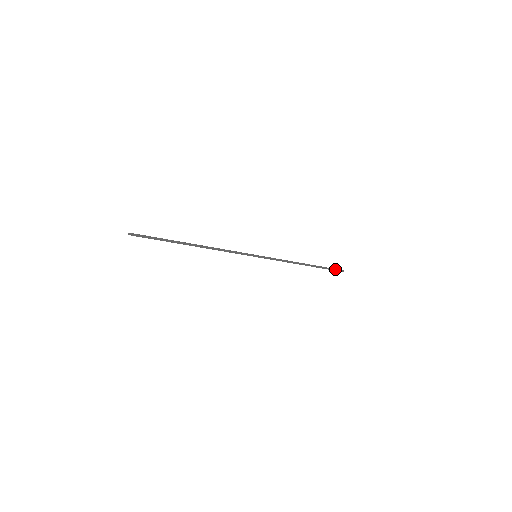
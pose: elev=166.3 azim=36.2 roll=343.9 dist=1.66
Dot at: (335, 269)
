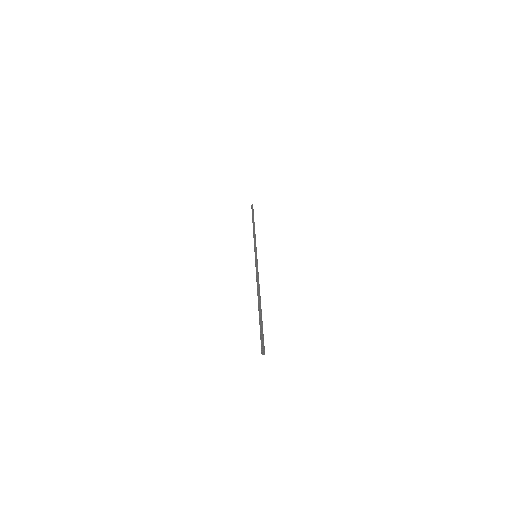
Dot at: (253, 209)
